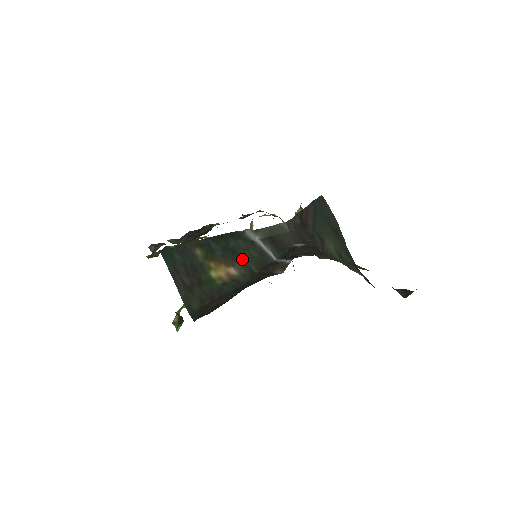
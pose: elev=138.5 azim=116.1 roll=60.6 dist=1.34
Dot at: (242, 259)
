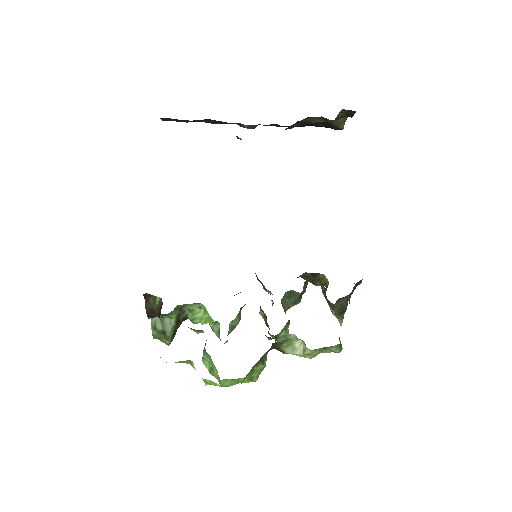
Dot at: occluded
